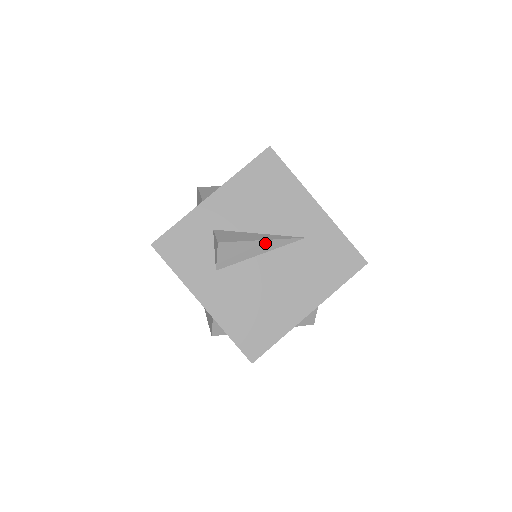
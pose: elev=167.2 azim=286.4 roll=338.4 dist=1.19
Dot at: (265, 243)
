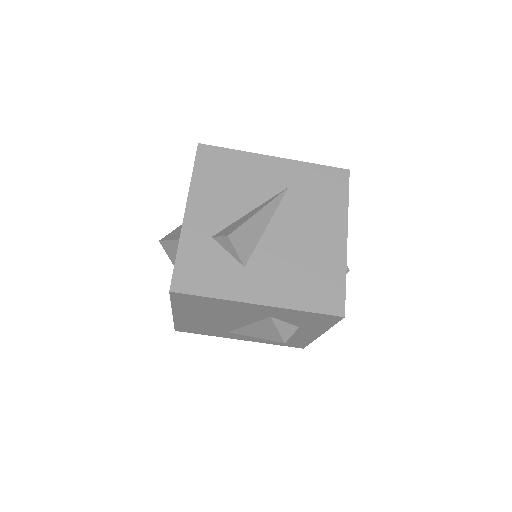
Dot at: (263, 212)
